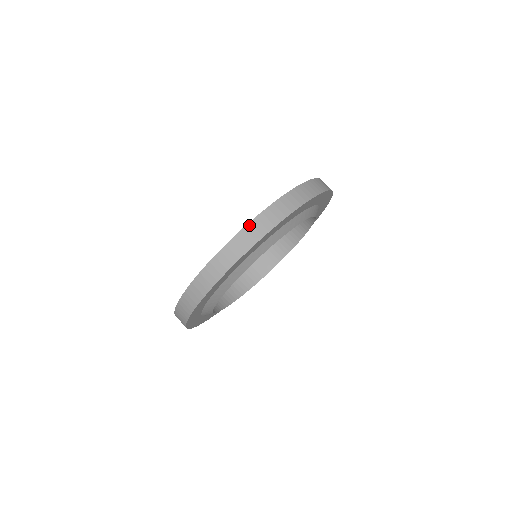
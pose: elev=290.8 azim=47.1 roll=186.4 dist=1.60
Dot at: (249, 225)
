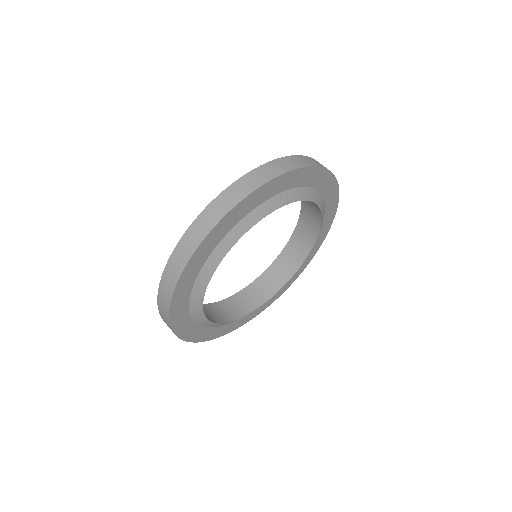
Dot at: (170, 259)
